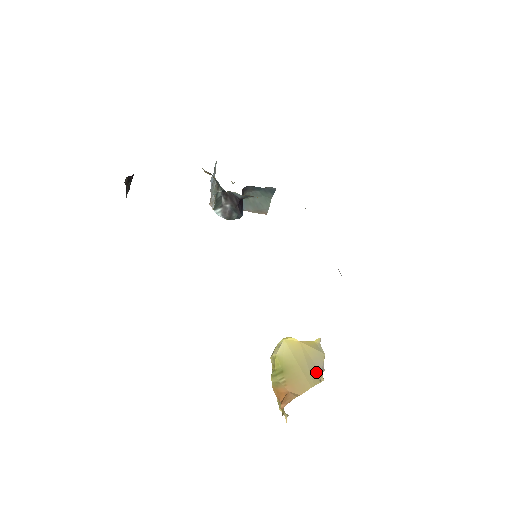
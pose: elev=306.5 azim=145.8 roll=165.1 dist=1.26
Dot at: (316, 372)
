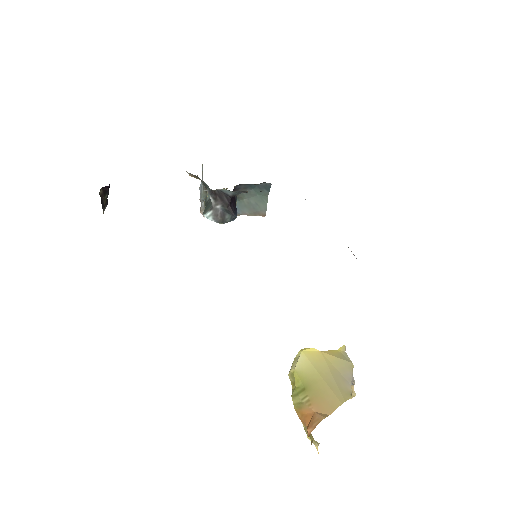
Dot at: (345, 385)
